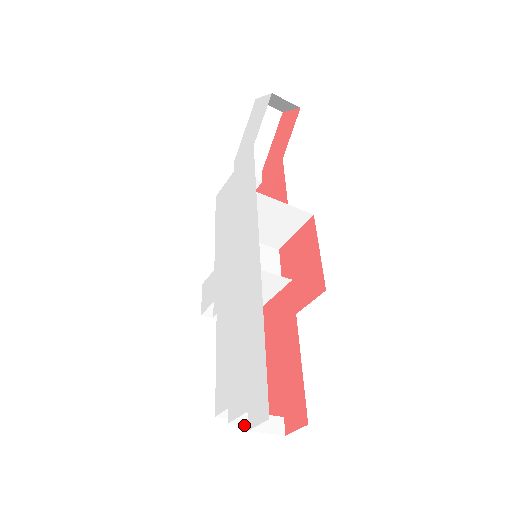
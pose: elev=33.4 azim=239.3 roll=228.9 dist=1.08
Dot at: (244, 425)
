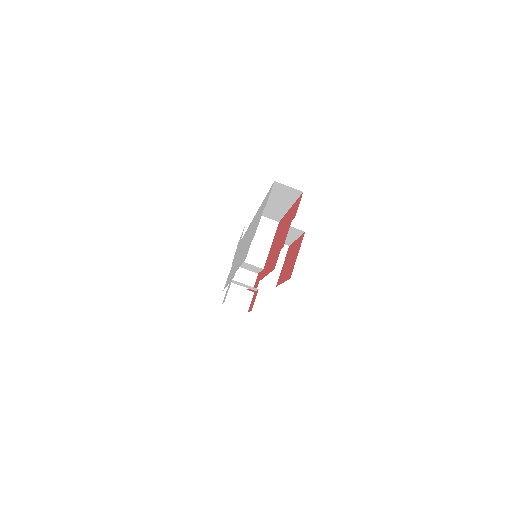
Dot at: occluded
